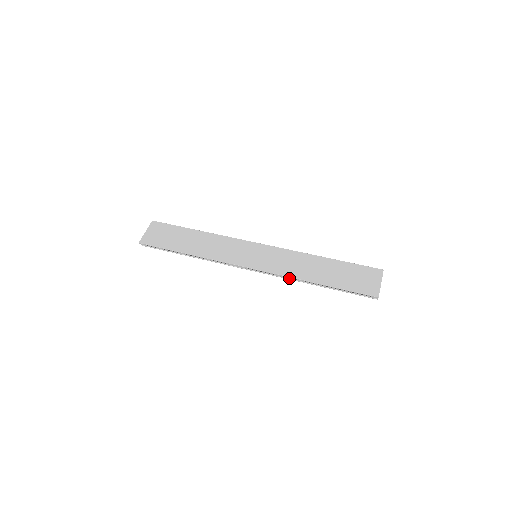
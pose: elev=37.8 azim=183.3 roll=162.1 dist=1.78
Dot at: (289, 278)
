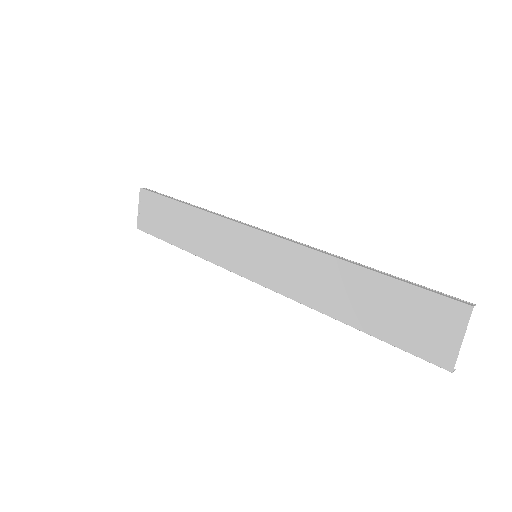
Dot at: (303, 303)
